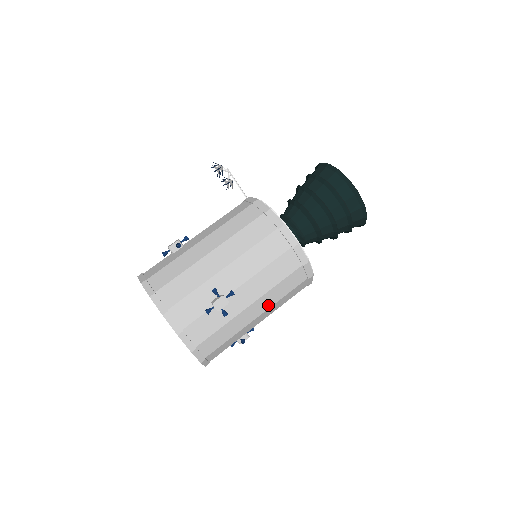
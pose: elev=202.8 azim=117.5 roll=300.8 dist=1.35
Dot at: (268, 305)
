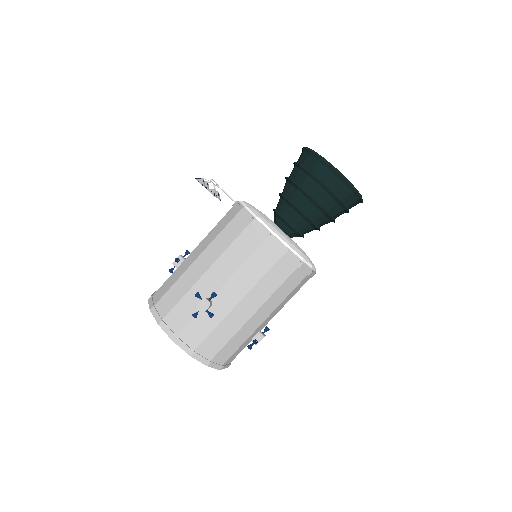
Dot at: (260, 301)
